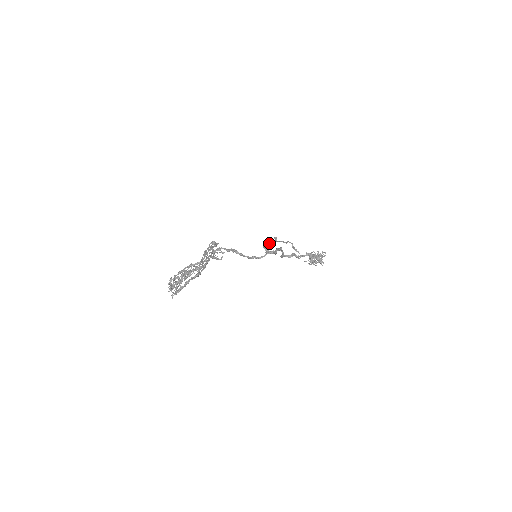
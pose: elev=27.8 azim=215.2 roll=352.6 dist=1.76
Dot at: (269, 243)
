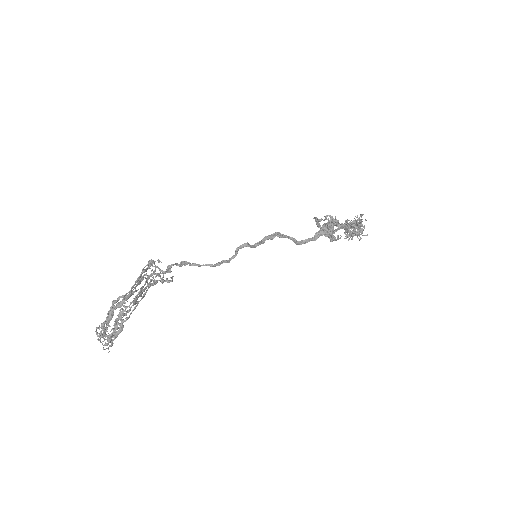
Dot at: (325, 226)
